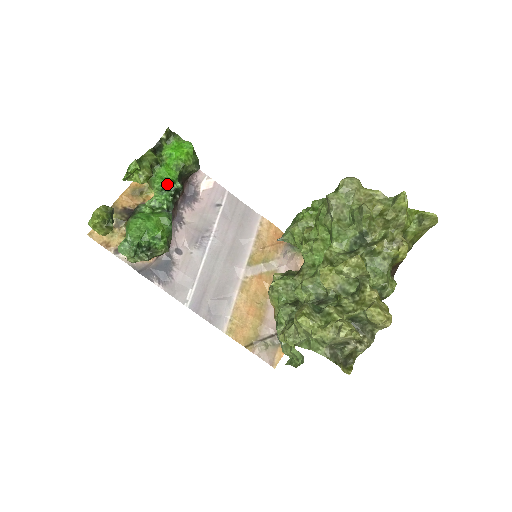
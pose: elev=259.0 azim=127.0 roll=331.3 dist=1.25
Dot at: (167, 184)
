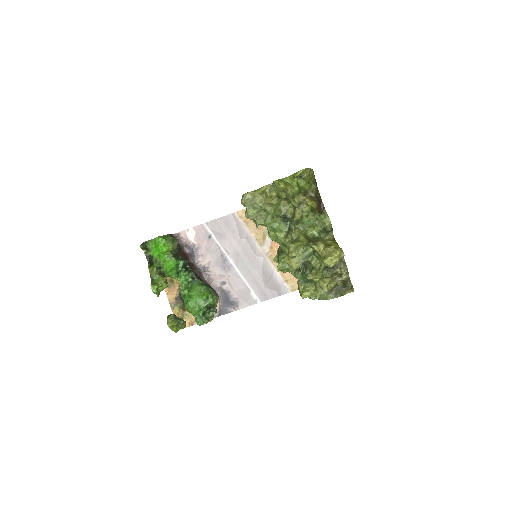
Dot at: (176, 270)
